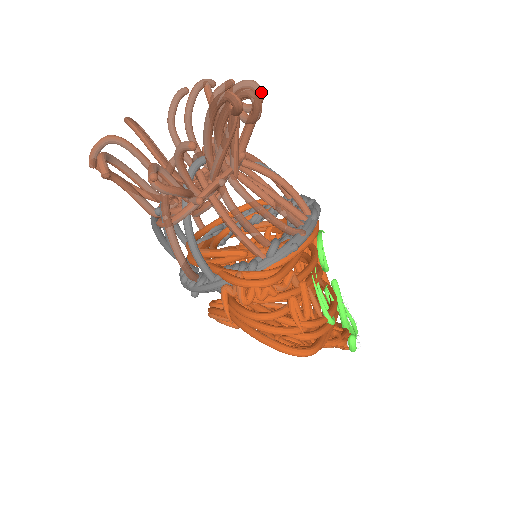
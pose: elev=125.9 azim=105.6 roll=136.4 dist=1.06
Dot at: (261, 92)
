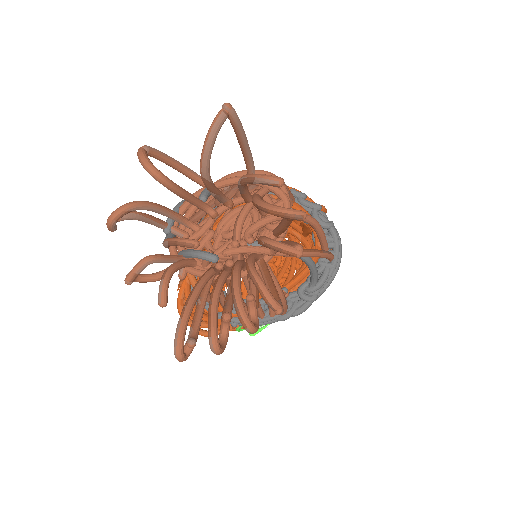
Dot at: (252, 333)
